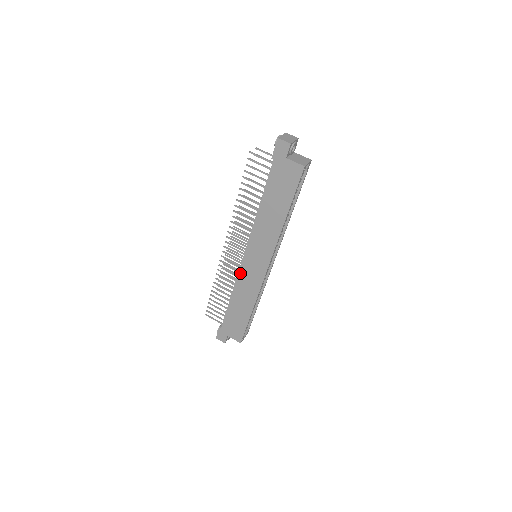
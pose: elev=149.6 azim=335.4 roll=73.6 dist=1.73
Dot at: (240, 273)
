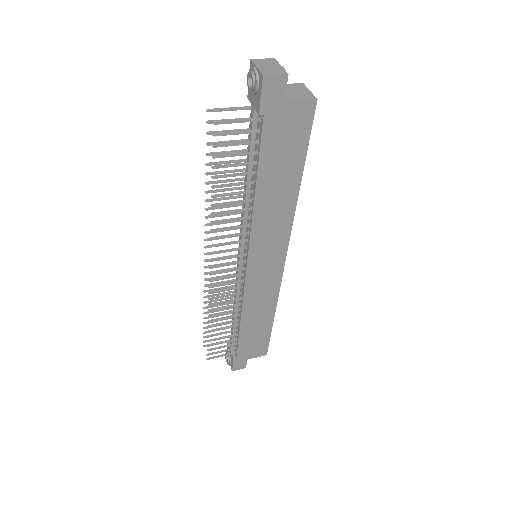
Dot at: (246, 290)
